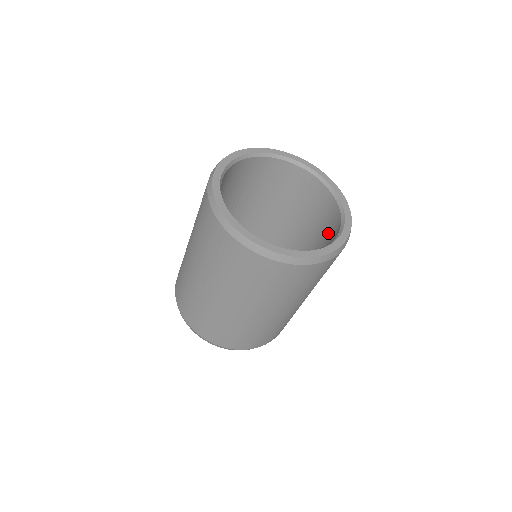
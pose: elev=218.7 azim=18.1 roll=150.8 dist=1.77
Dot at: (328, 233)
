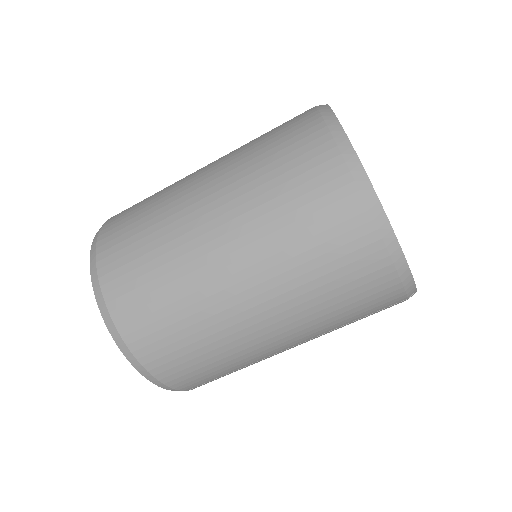
Dot at: occluded
